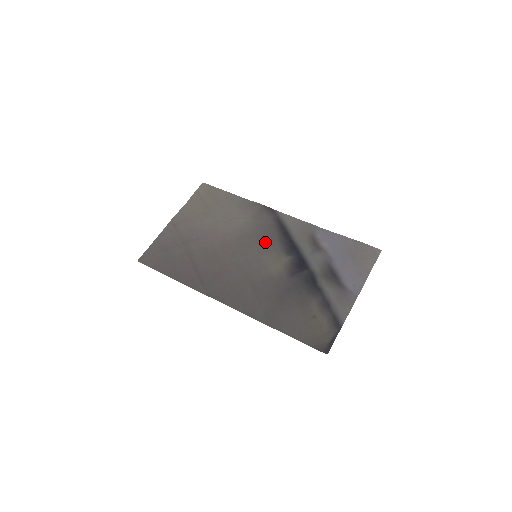
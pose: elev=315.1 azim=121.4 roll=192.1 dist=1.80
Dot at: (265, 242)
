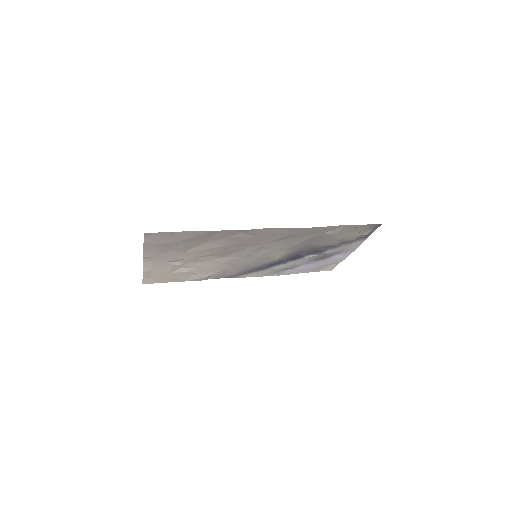
Dot at: (251, 263)
